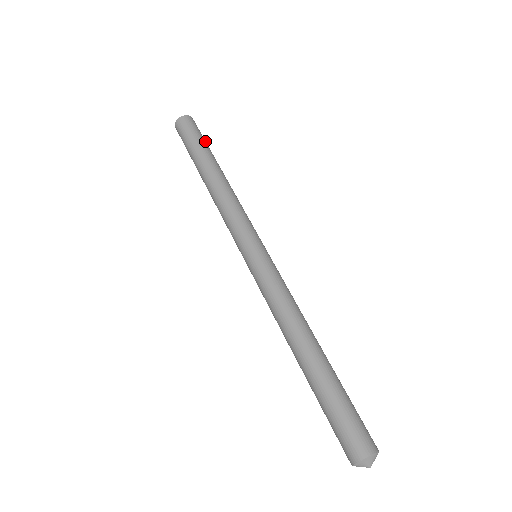
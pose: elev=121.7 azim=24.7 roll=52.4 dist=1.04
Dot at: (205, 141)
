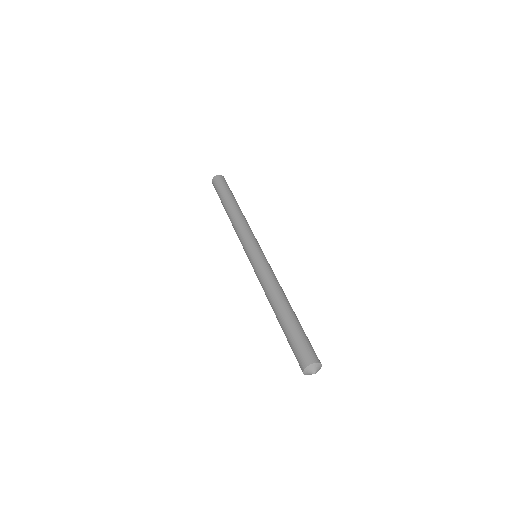
Dot at: (229, 189)
